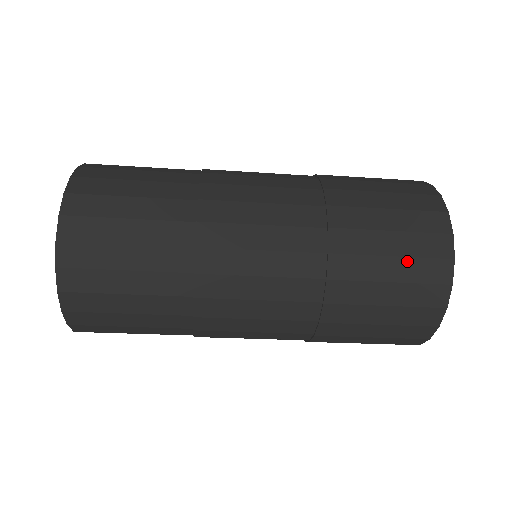
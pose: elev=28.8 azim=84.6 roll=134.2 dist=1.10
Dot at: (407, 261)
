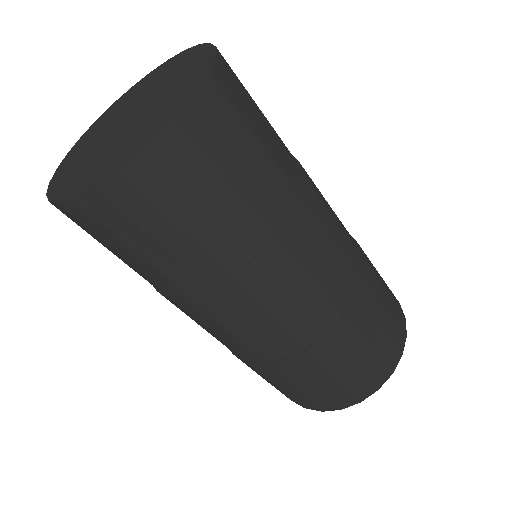
Dot at: (358, 373)
